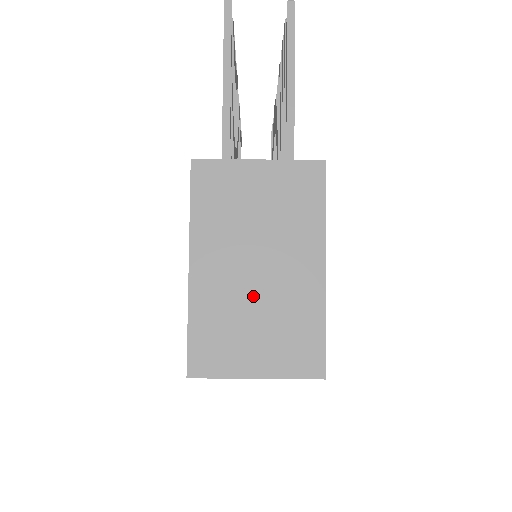
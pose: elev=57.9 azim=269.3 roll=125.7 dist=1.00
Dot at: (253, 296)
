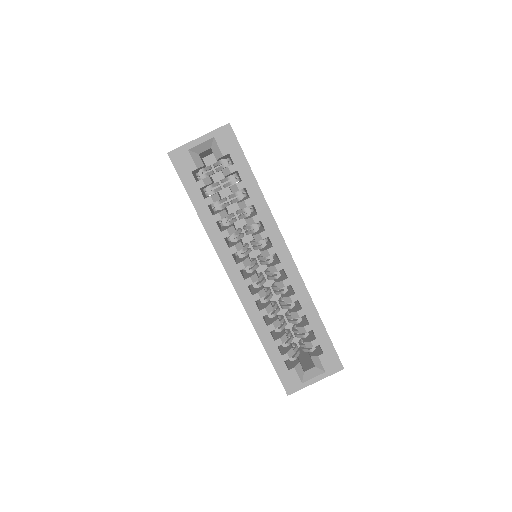
Dot at: occluded
